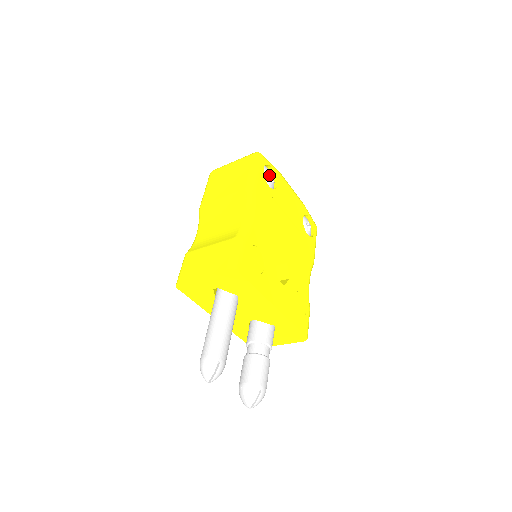
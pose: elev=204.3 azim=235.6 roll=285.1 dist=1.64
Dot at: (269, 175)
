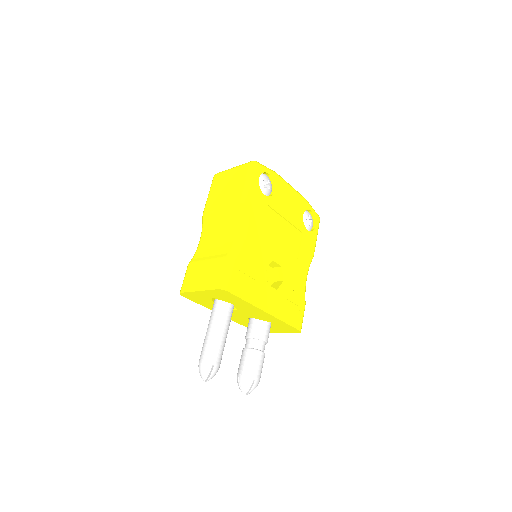
Dot at: (265, 183)
